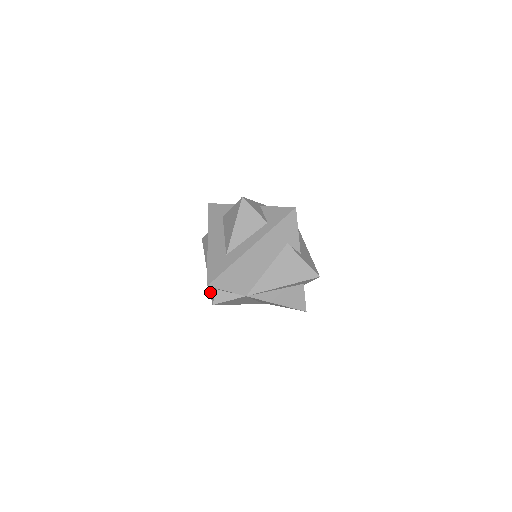
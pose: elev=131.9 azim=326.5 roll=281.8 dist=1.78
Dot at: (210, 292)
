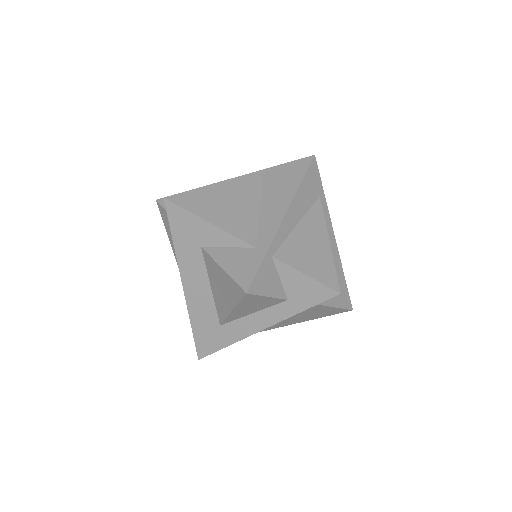
Dot at: occluded
